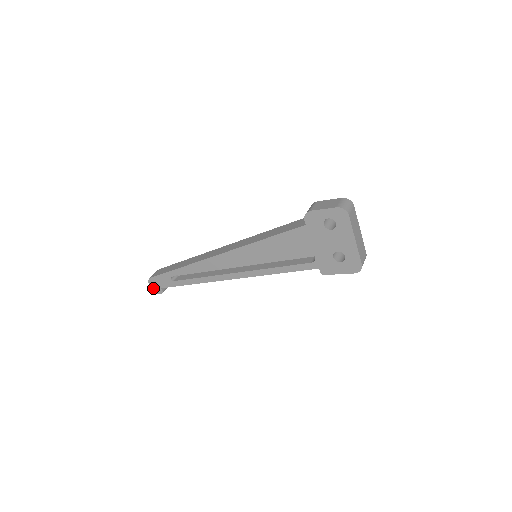
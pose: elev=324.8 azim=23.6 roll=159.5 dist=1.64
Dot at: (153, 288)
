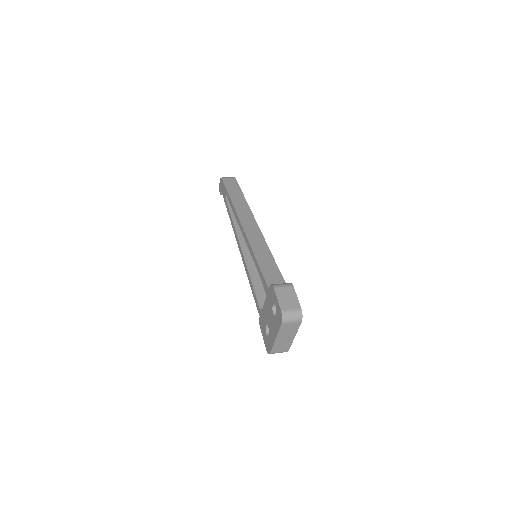
Dot at: (220, 185)
